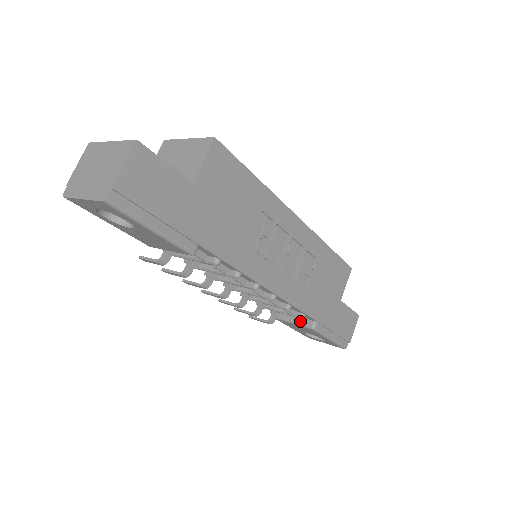
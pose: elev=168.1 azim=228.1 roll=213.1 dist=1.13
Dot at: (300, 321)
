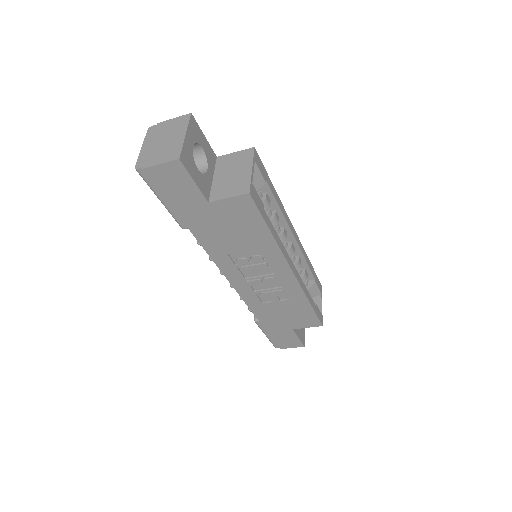
Dot at: occluded
